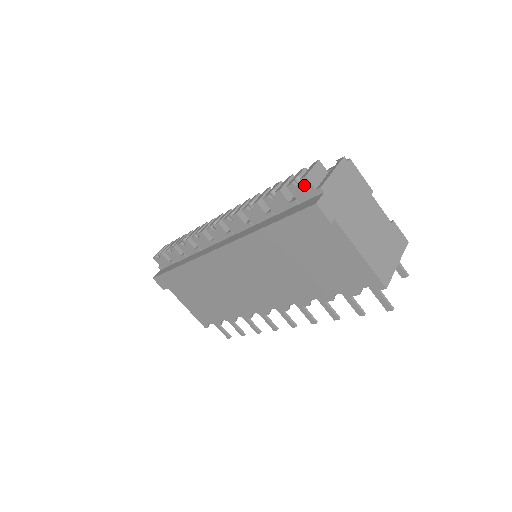
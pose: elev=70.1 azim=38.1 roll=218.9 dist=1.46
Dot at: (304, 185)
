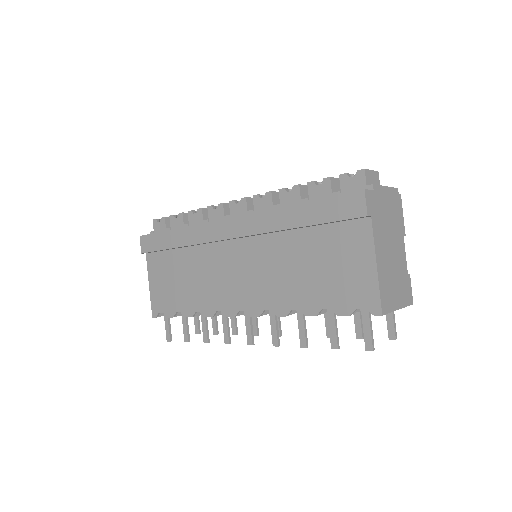
Dot at: (357, 178)
